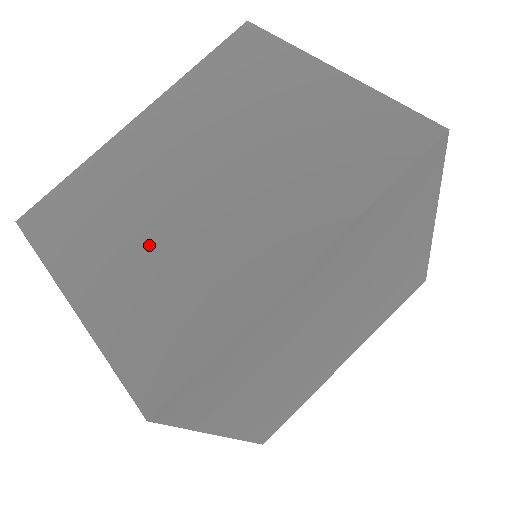
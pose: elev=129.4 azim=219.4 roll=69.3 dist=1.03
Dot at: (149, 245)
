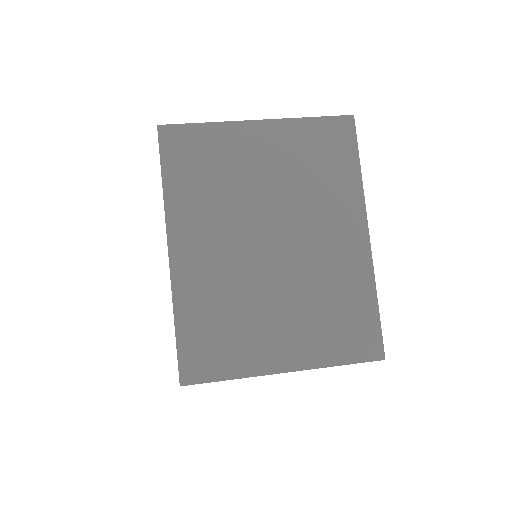
Dot at: (286, 303)
